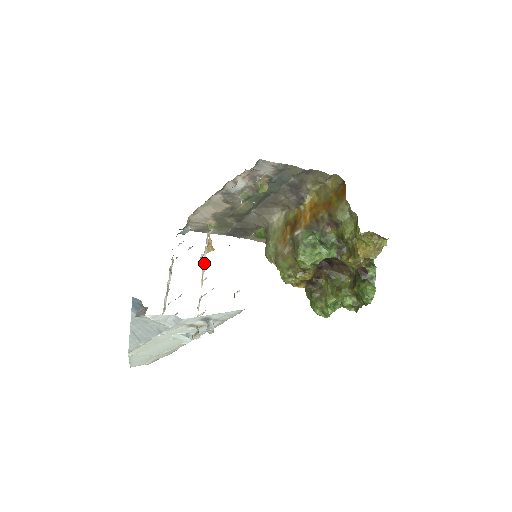
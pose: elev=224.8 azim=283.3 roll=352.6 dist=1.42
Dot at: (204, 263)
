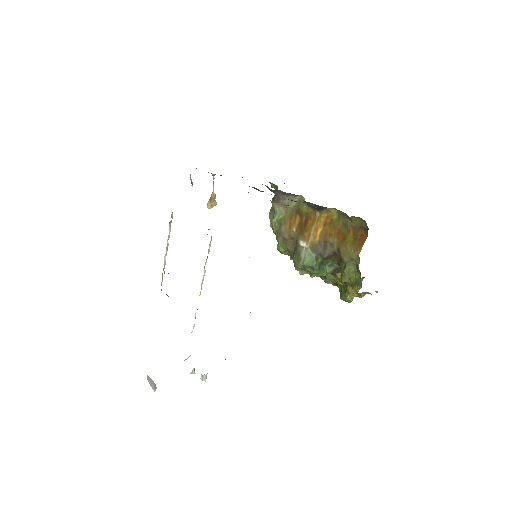
Dot at: (204, 274)
